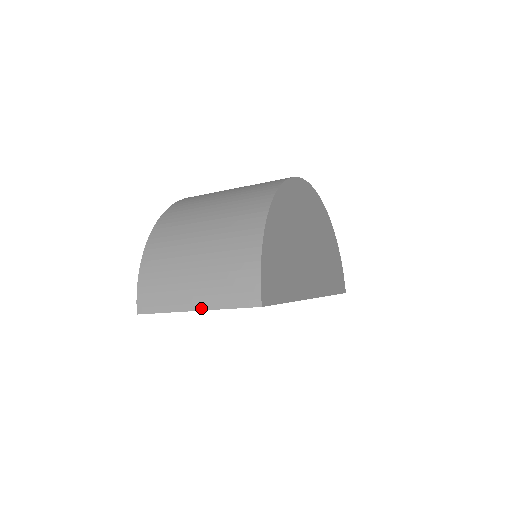
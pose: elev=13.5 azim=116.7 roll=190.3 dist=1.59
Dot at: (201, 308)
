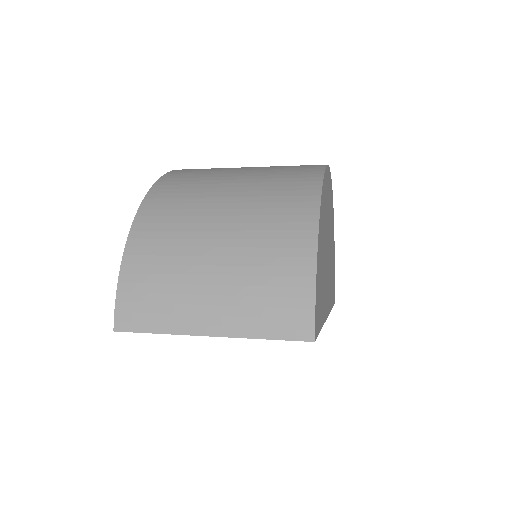
Dot at: (219, 333)
